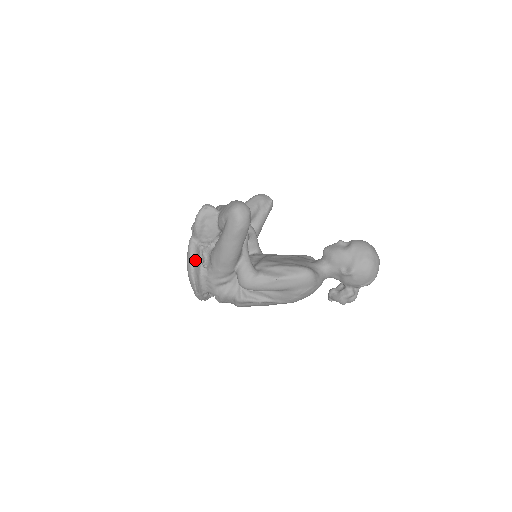
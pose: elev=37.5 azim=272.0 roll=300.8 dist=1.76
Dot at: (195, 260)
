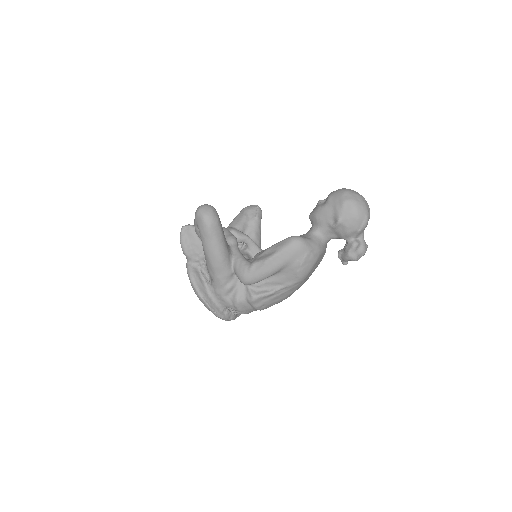
Dot at: (196, 280)
